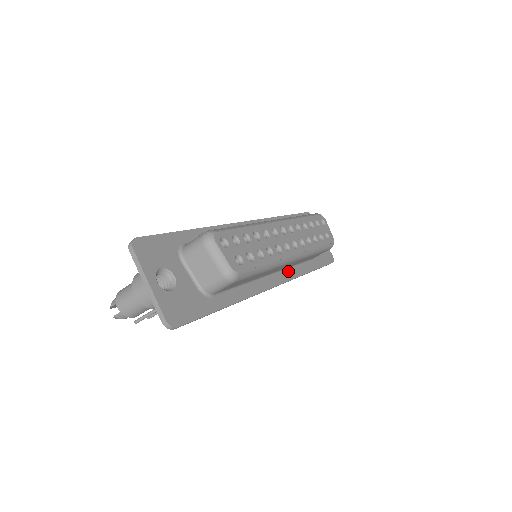
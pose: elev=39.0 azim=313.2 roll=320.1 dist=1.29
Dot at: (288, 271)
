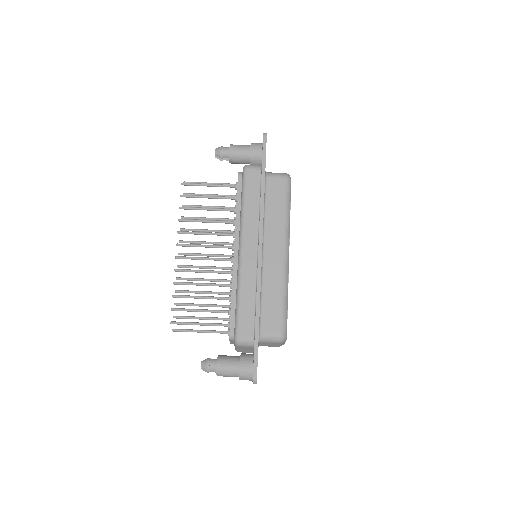
Dot at: (261, 279)
